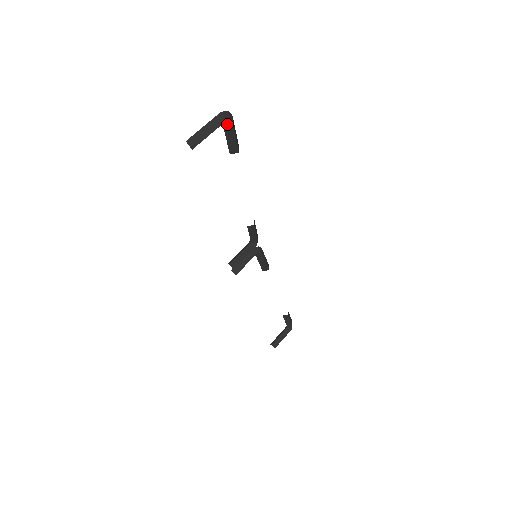
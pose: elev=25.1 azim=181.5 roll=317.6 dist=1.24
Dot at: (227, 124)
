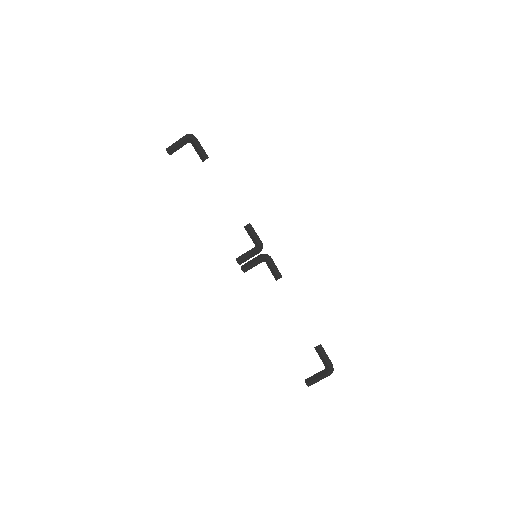
Dot at: (191, 141)
